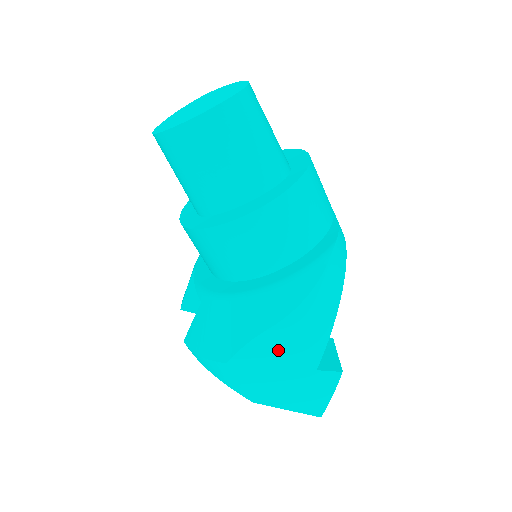
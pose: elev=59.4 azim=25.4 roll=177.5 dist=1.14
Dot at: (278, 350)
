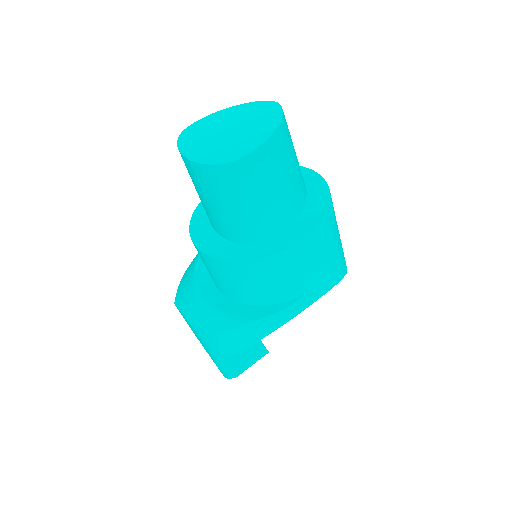
Dot at: (194, 331)
